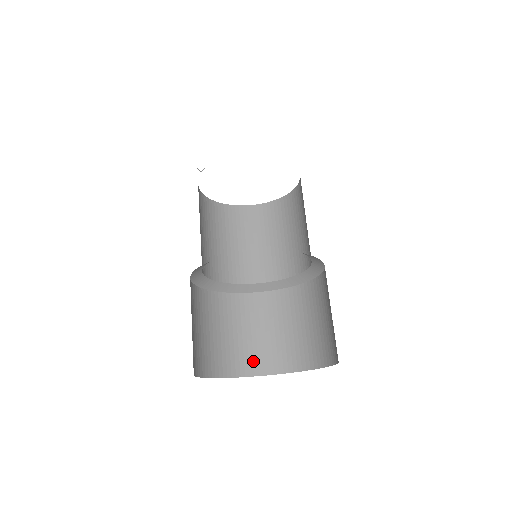
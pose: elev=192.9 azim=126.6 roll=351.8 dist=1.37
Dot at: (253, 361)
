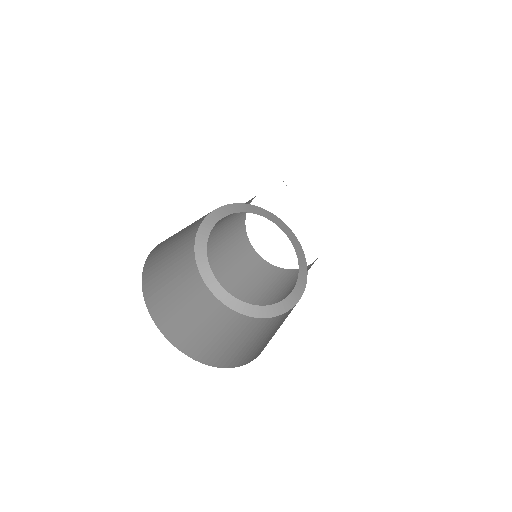
Dot at: (162, 311)
